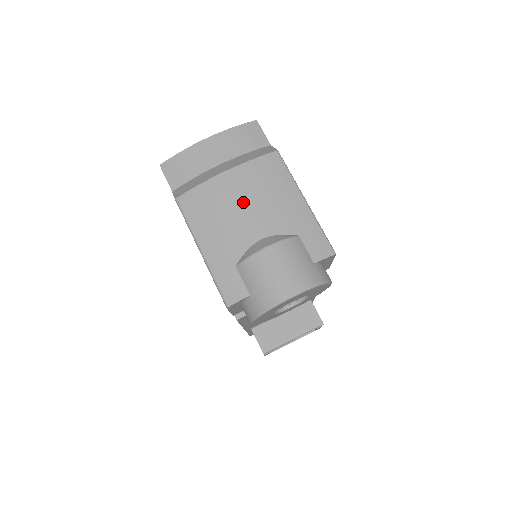
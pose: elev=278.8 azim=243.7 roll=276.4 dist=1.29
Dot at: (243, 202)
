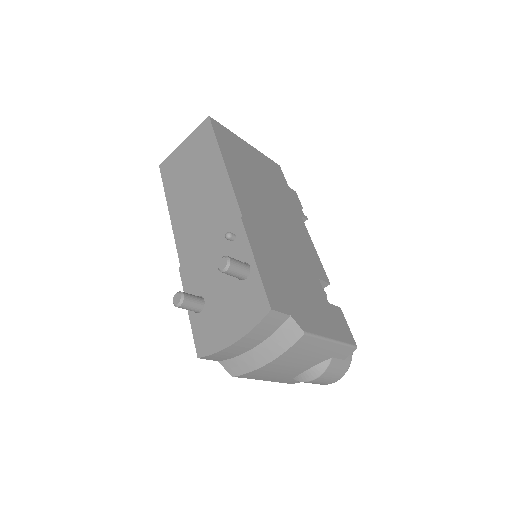
Dot at: (288, 366)
